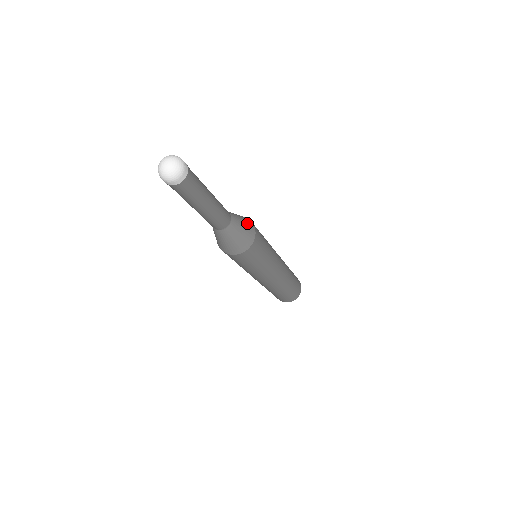
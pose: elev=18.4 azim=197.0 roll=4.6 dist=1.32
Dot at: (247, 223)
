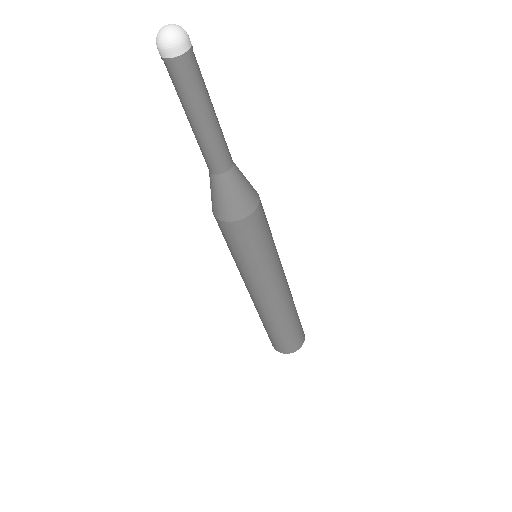
Dot at: (251, 191)
